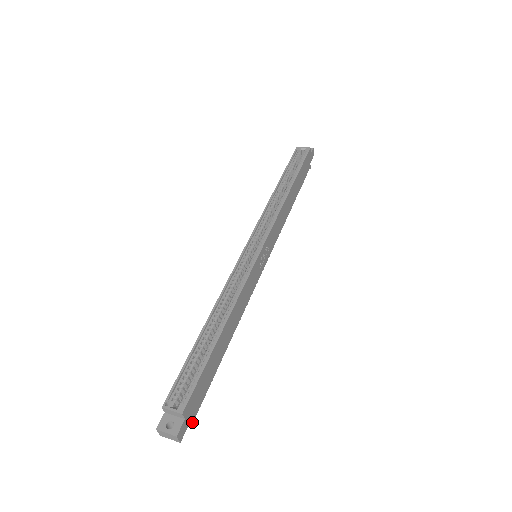
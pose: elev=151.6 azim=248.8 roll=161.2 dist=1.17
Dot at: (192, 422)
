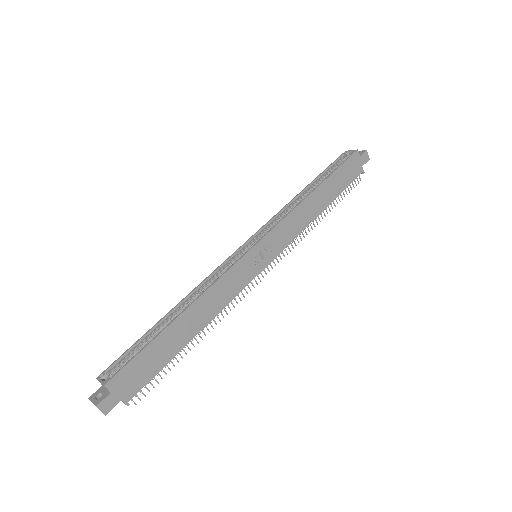
Dot at: (127, 401)
